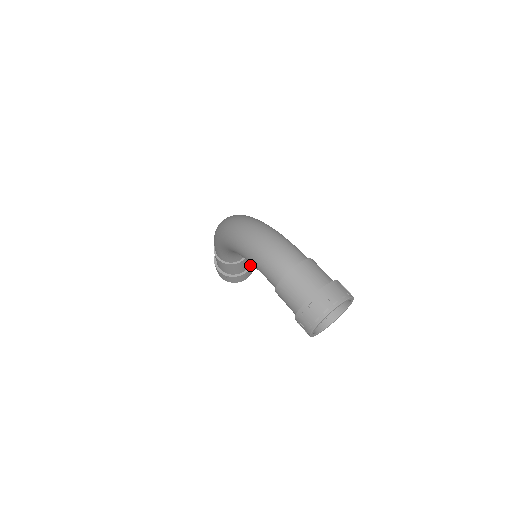
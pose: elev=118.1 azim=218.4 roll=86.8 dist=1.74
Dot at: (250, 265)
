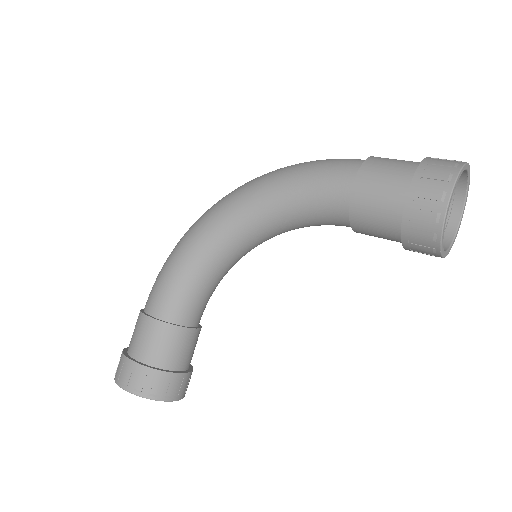
Dot at: (189, 369)
